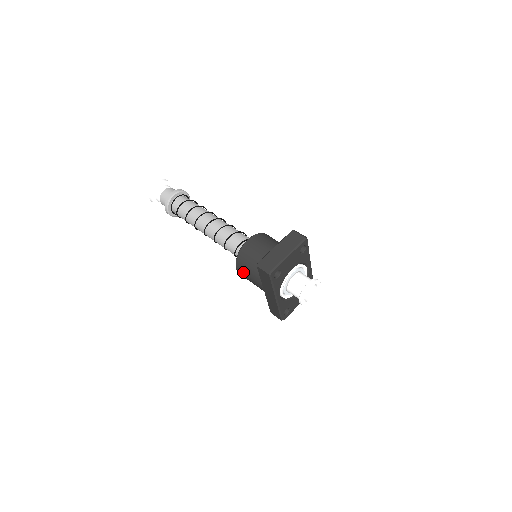
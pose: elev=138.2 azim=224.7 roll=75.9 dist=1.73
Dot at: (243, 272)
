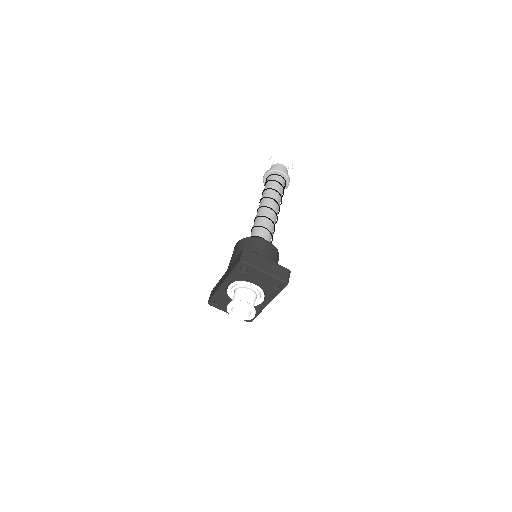
Dot at: (236, 248)
